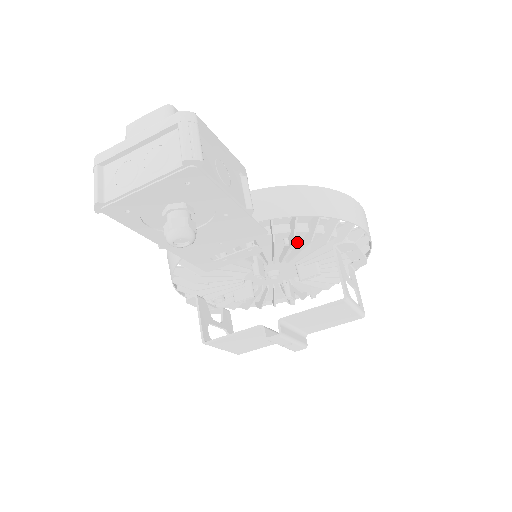
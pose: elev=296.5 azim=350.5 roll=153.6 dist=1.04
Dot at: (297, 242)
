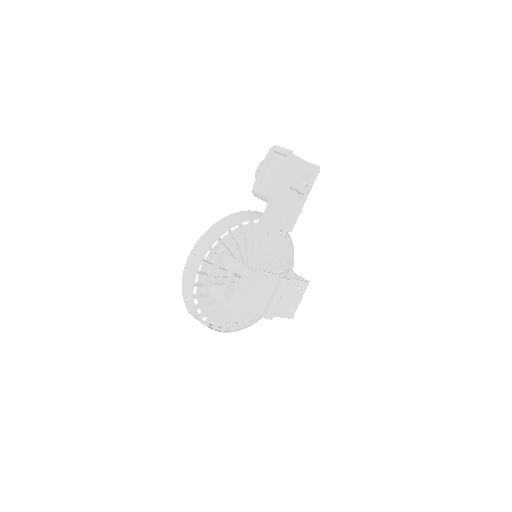
Dot at: (277, 259)
